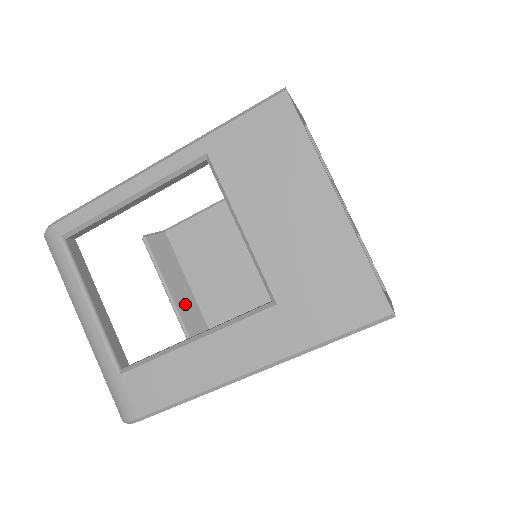
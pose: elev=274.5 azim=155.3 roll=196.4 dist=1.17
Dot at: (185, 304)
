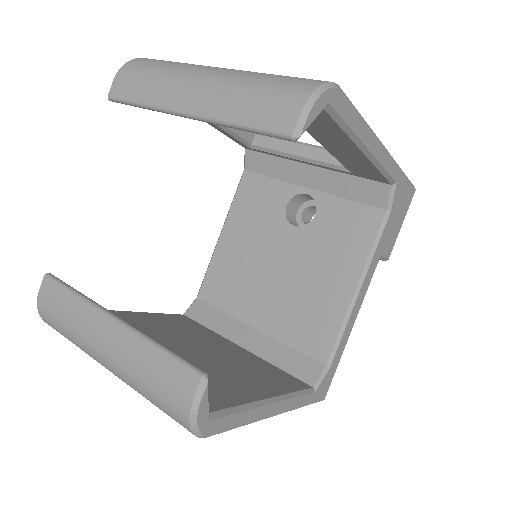
Dot at: occluded
